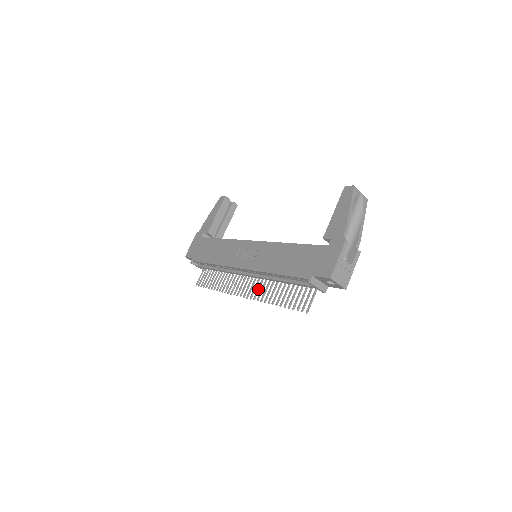
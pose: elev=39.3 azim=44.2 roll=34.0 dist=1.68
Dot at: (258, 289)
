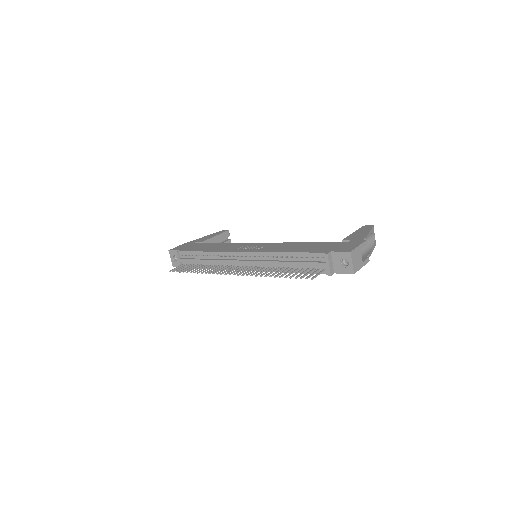
Dot at: (253, 271)
